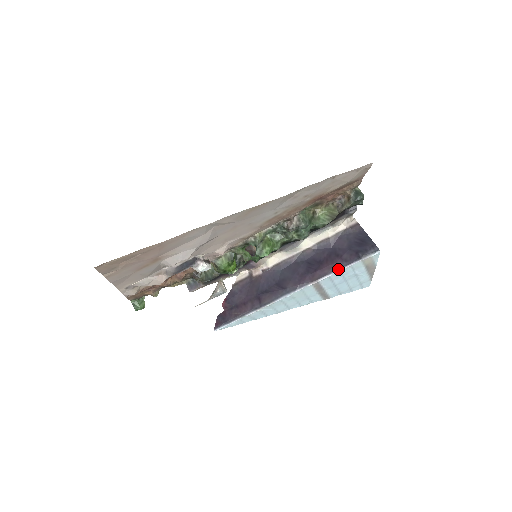
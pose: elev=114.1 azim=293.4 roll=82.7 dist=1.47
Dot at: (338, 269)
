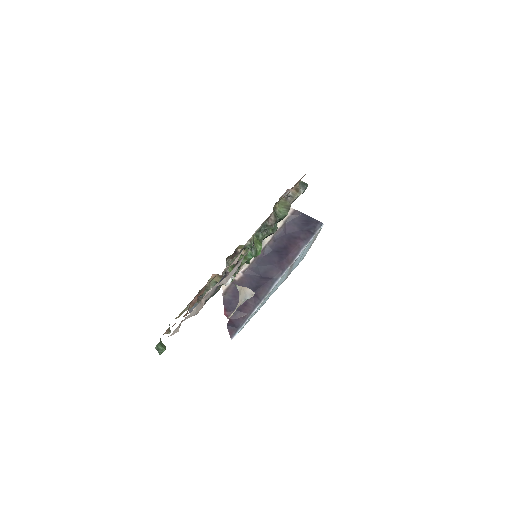
Dot at: (303, 247)
